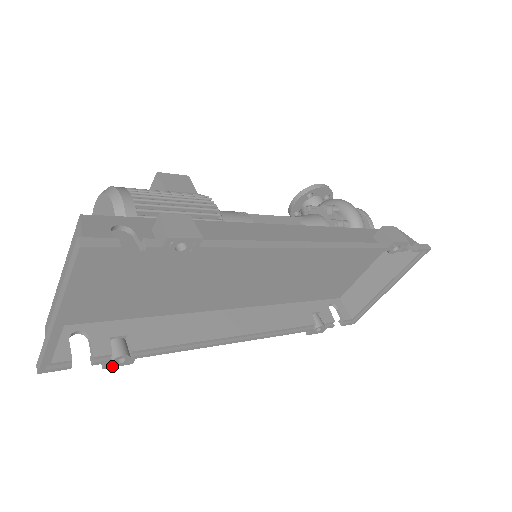
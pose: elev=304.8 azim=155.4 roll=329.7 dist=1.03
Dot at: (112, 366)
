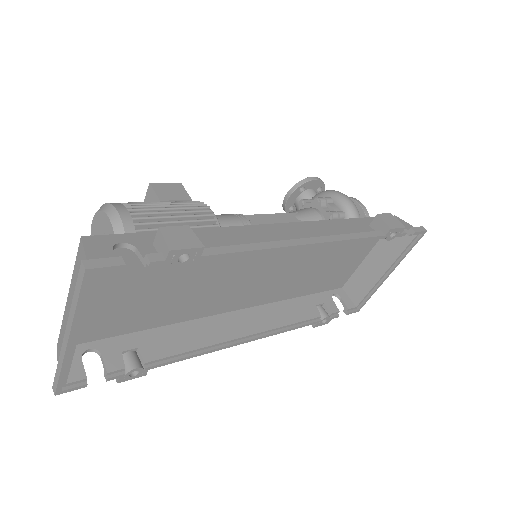
Dot at: (126, 380)
